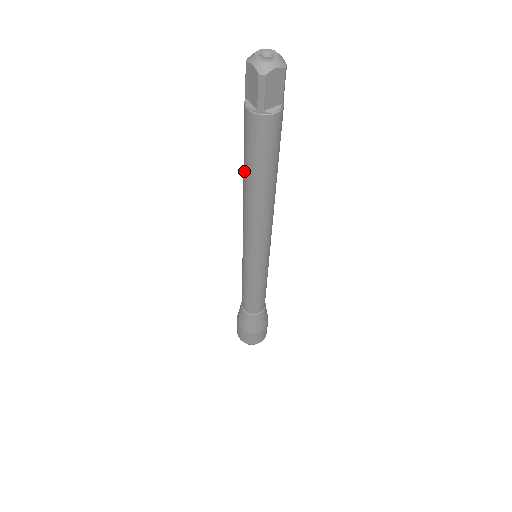
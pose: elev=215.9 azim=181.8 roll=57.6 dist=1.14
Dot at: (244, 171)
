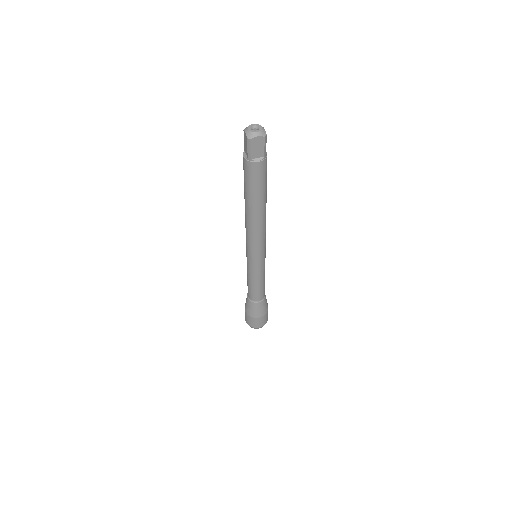
Dot at: (244, 194)
